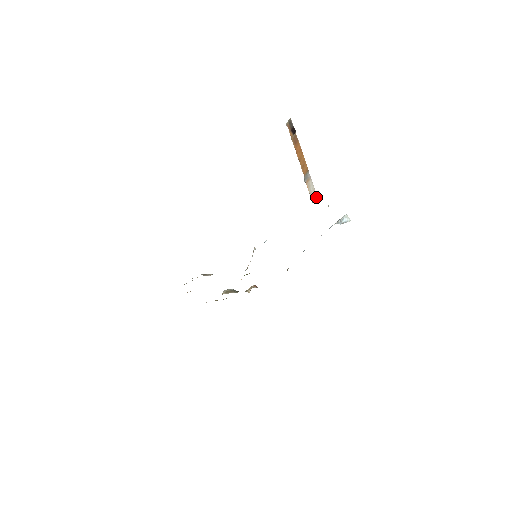
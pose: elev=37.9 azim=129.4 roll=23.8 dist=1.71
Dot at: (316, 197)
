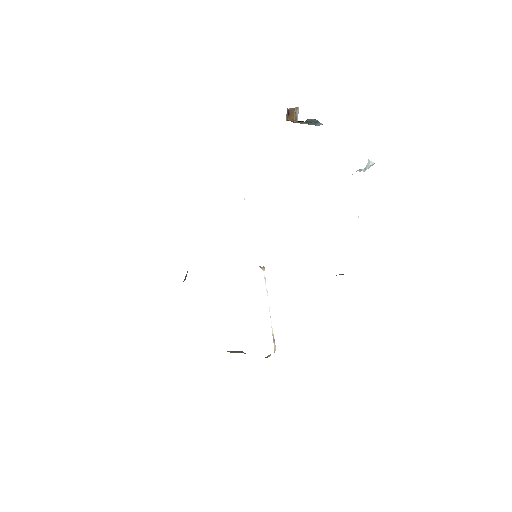
Dot at: (298, 109)
